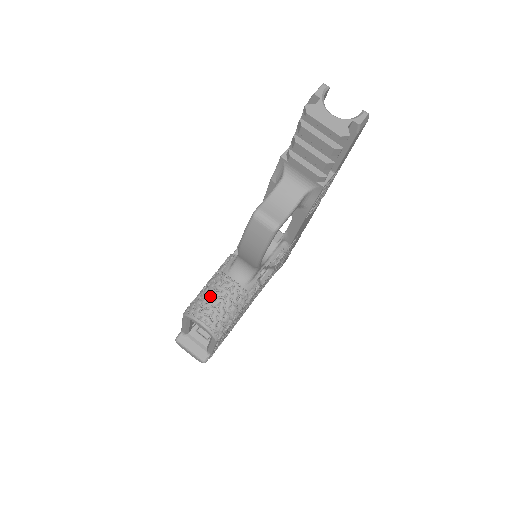
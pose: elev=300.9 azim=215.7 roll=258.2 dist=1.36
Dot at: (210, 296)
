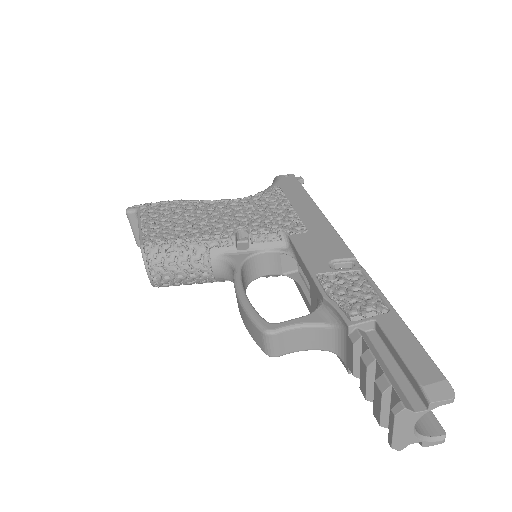
Dot at: (178, 263)
